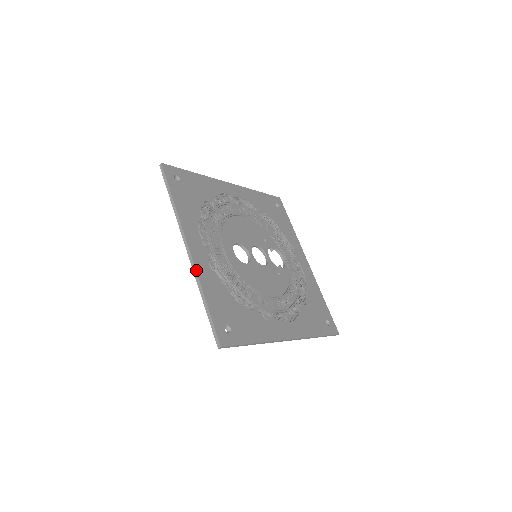
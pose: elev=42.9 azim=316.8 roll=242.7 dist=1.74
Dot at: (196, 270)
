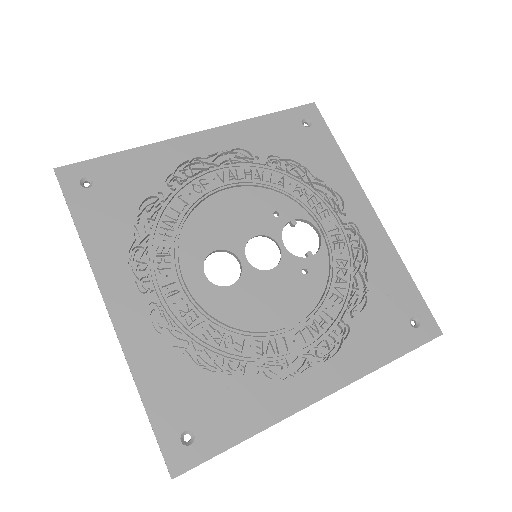
Dot at: (123, 350)
